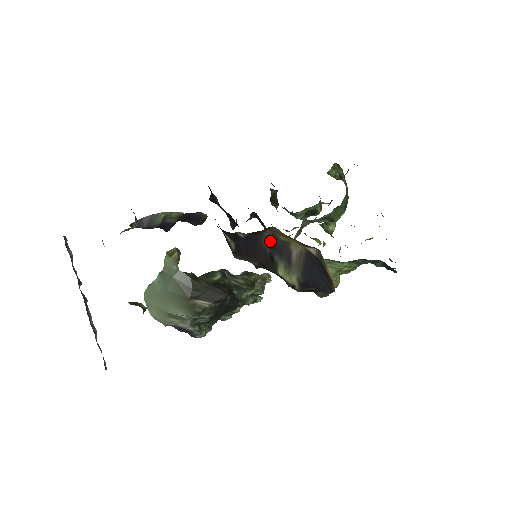
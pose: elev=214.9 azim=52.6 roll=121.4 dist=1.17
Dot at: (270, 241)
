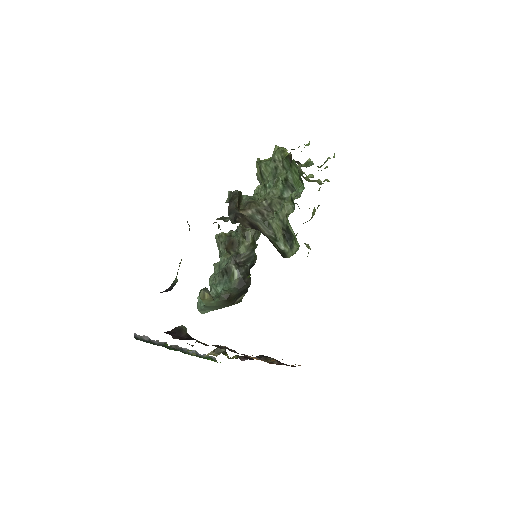
Dot at: occluded
